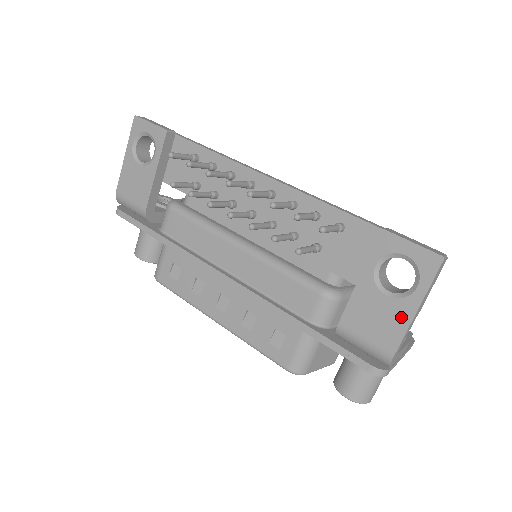
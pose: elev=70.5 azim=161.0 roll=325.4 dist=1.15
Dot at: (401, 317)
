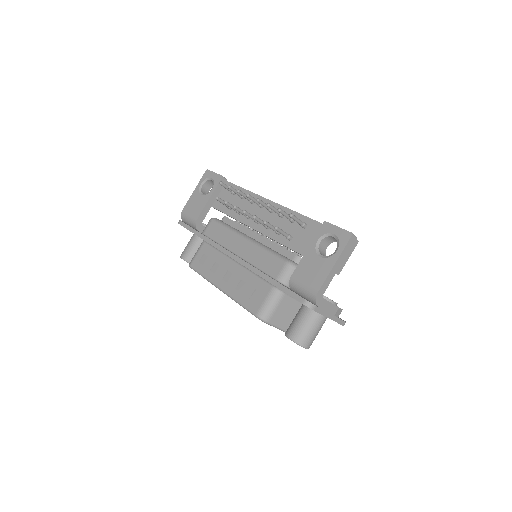
Dot at: (326, 268)
